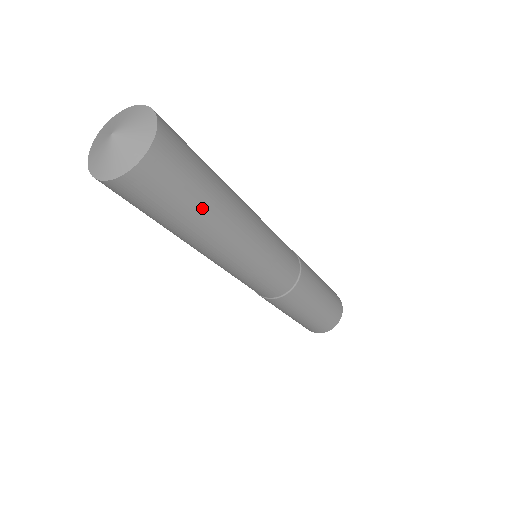
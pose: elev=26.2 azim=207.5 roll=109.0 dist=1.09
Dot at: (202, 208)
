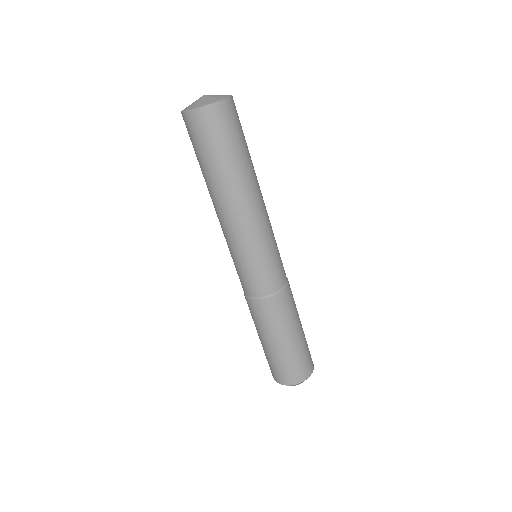
Dot at: (248, 155)
